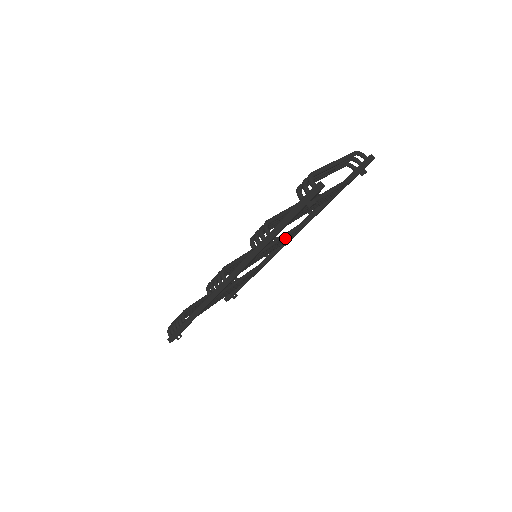
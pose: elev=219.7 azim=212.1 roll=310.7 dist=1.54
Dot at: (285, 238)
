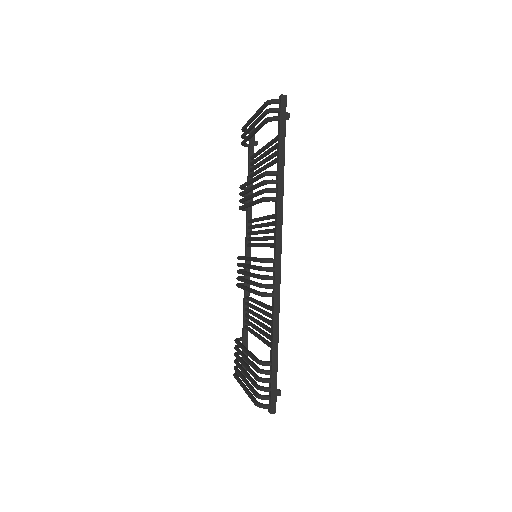
Dot at: occluded
